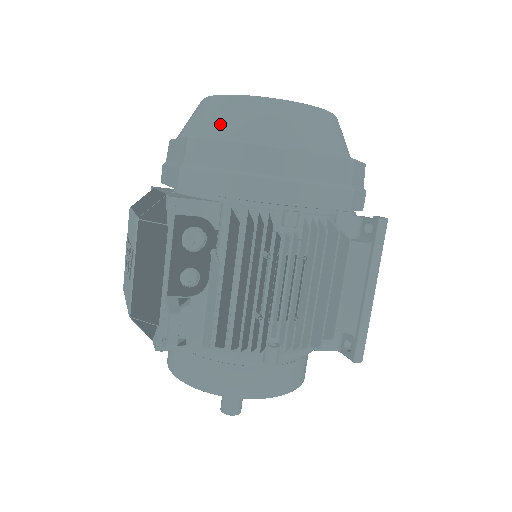
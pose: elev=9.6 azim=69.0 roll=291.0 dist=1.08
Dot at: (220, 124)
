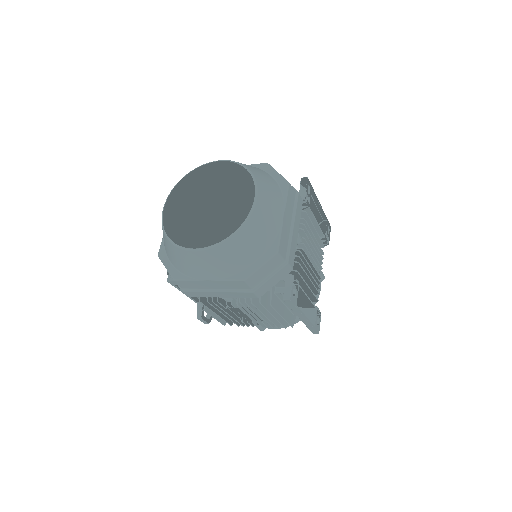
Dot at: (167, 251)
